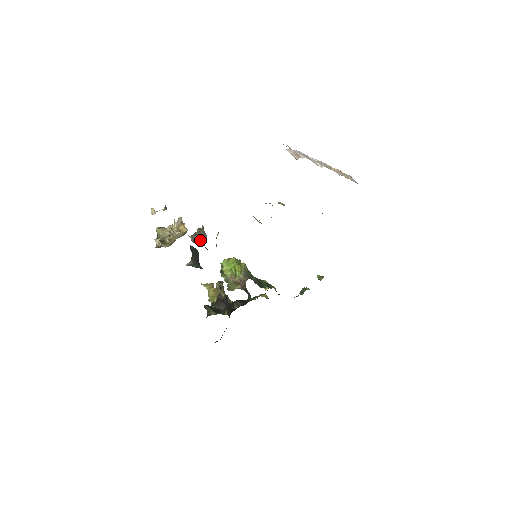
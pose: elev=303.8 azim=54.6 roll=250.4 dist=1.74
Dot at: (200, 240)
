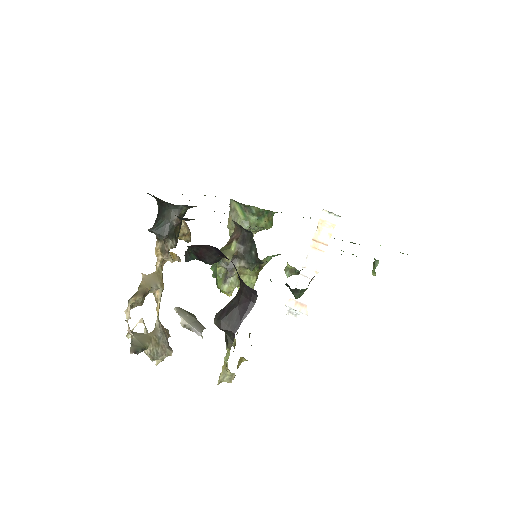
Dot at: (195, 328)
